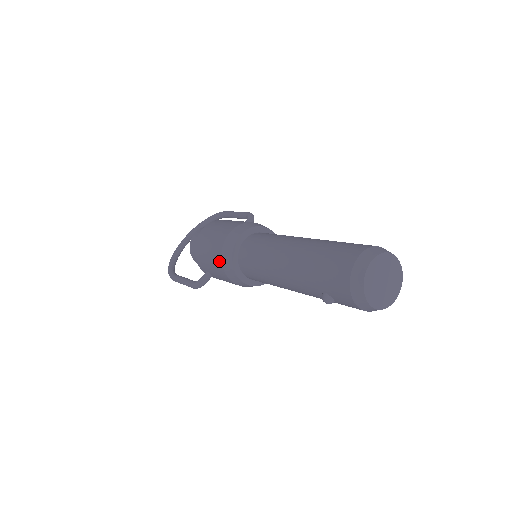
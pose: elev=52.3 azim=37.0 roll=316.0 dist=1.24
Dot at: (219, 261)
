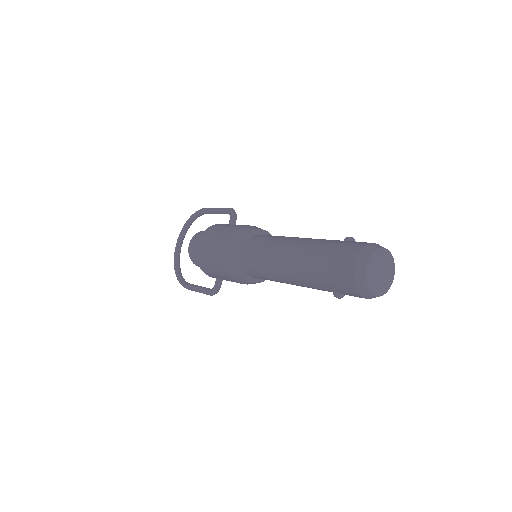
Dot at: (227, 274)
